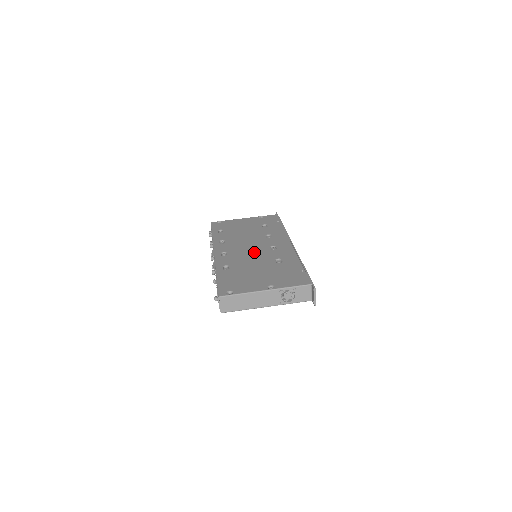
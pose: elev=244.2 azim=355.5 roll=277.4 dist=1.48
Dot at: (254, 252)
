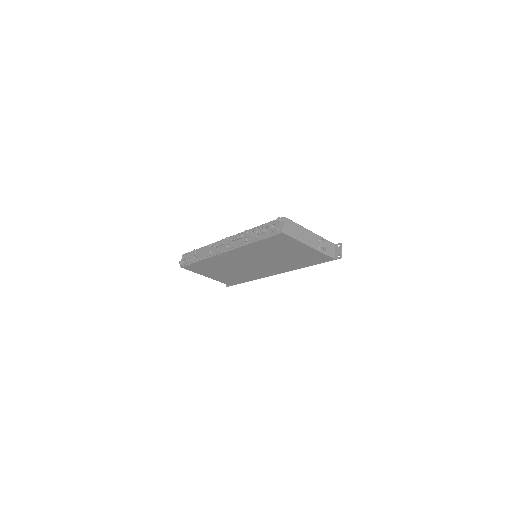
Dot at: occluded
